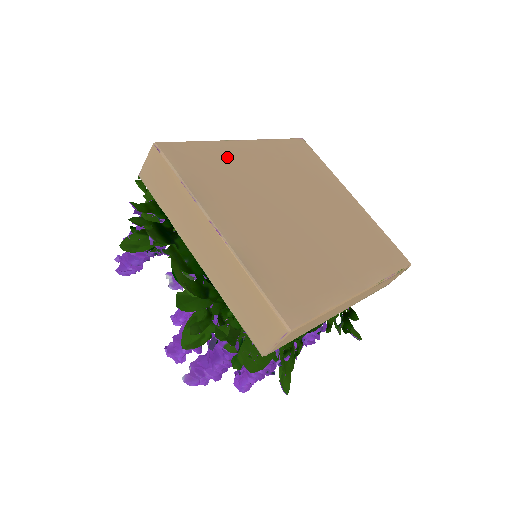
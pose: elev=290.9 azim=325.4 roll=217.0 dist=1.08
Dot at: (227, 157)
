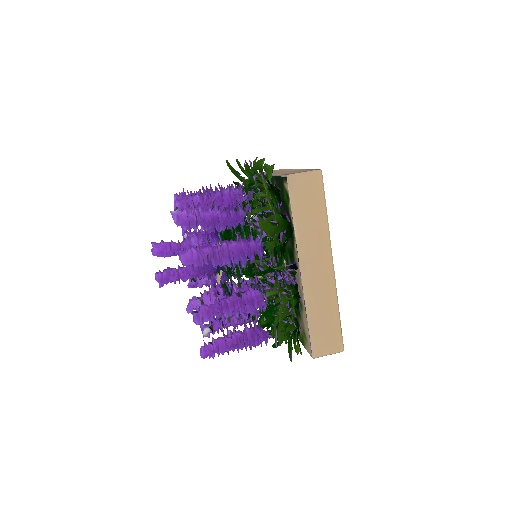
Dot at: occluded
